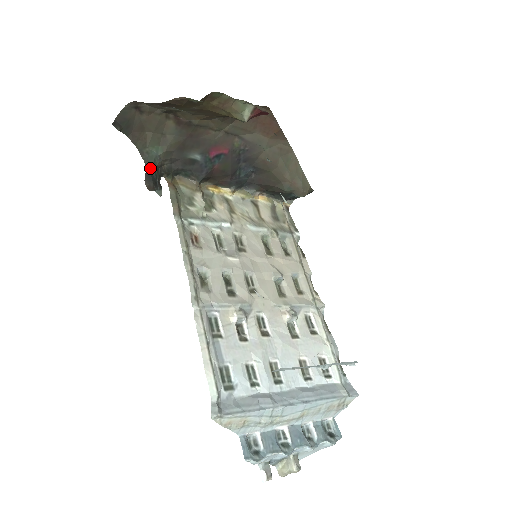
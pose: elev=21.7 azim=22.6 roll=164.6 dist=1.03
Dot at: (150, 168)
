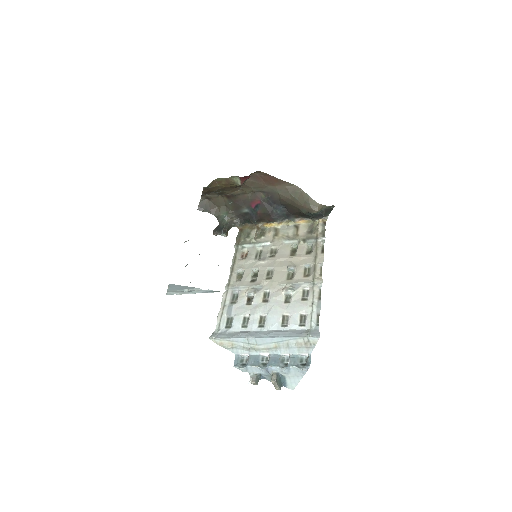
Dot at: (221, 224)
